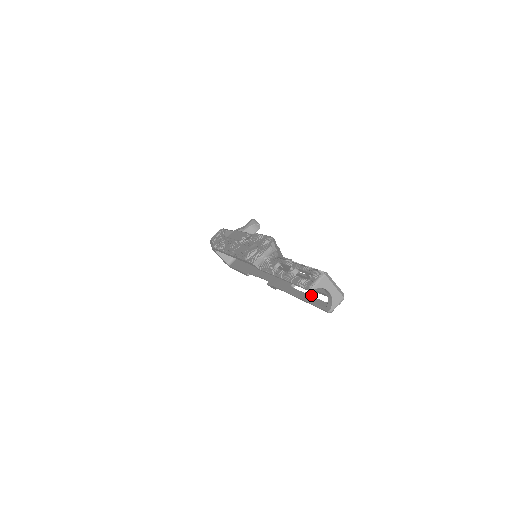
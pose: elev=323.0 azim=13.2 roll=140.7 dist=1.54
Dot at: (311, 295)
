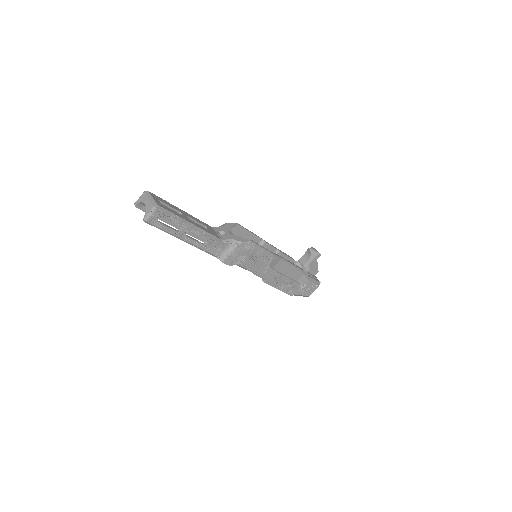
Dot at: (179, 230)
